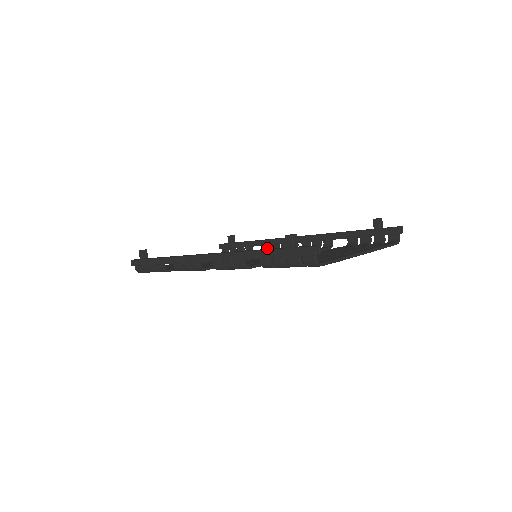
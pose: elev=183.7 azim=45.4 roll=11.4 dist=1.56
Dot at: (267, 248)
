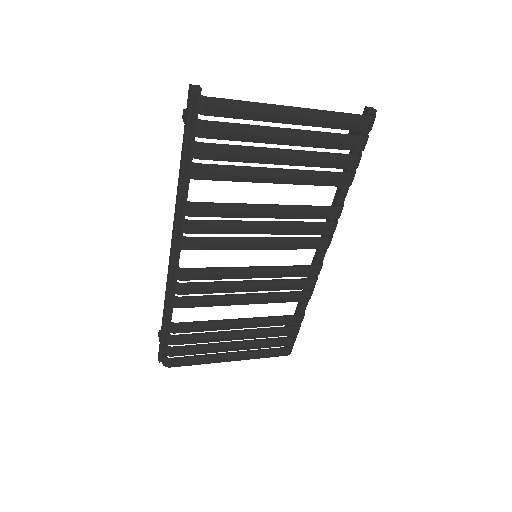
Dot at: occluded
